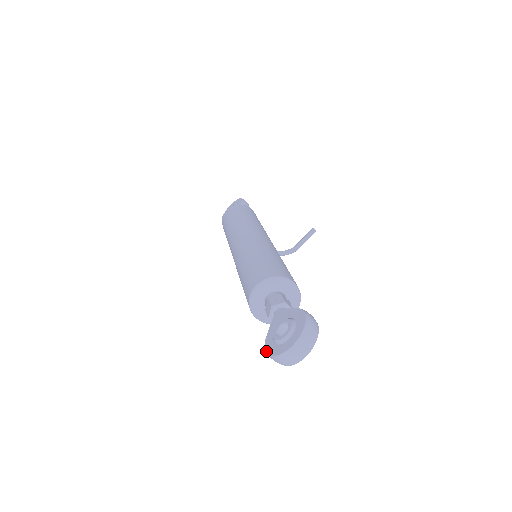
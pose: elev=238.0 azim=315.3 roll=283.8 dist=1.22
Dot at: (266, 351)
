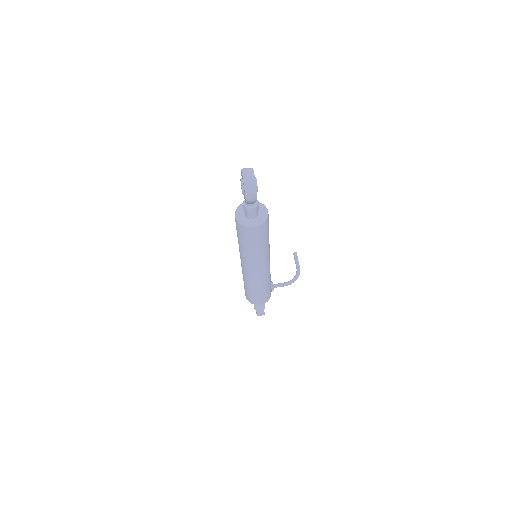
Dot at: (245, 197)
